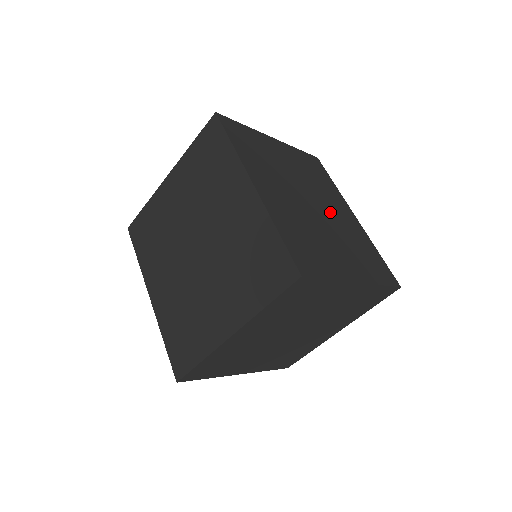
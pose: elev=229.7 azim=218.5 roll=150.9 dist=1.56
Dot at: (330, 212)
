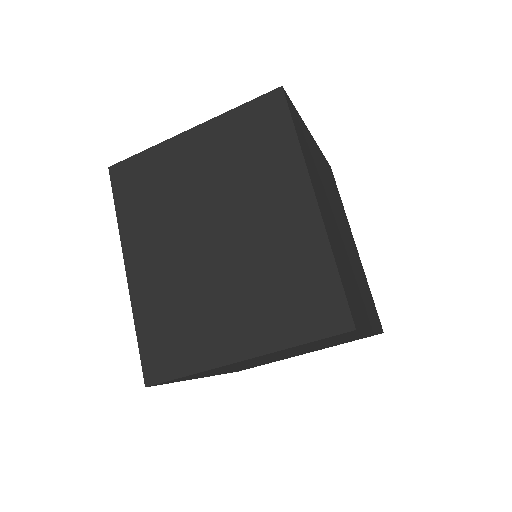
Dot at: (248, 231)
